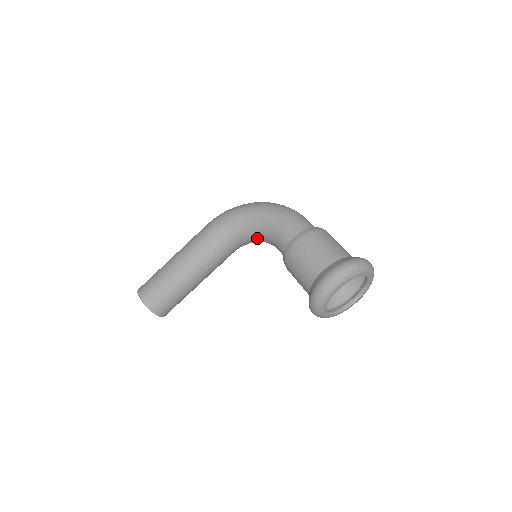
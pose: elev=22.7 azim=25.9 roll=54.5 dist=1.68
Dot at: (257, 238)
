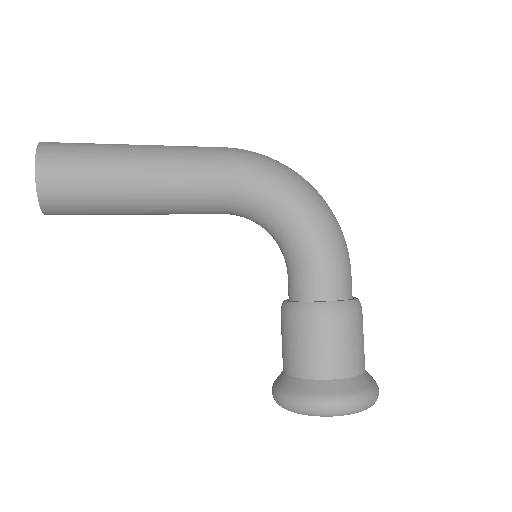
Dot at: (277, 236)
